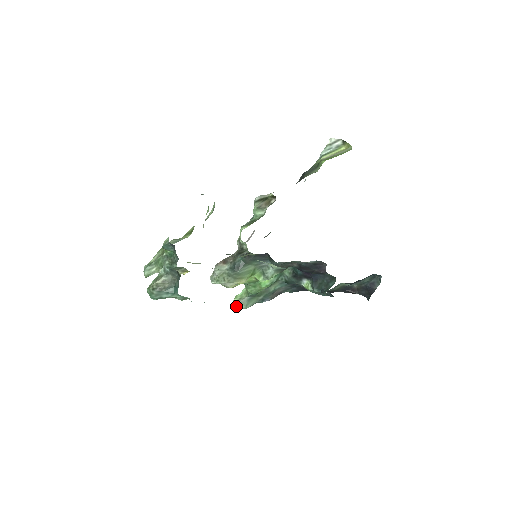
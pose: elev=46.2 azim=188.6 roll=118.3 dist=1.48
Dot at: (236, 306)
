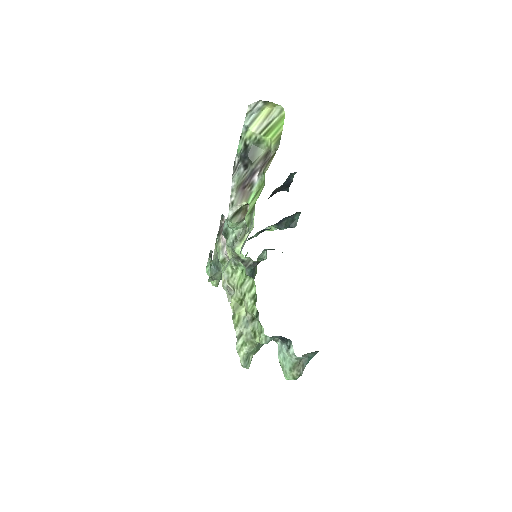
Dot at: (217, 286)
